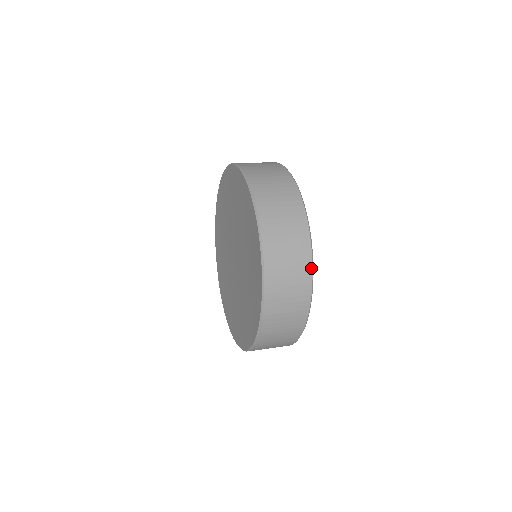
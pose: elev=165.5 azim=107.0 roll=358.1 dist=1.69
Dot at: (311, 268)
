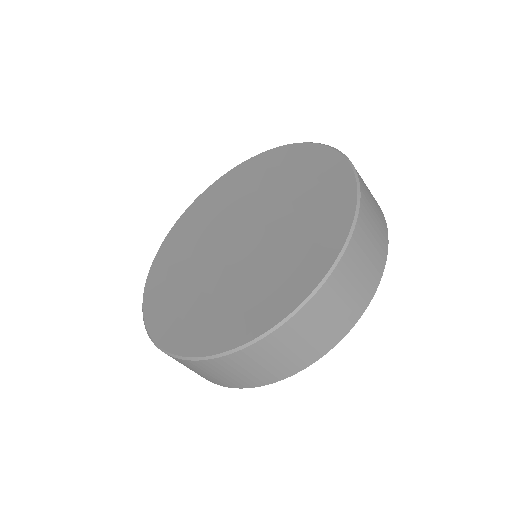
Dot at: (387, 239)
